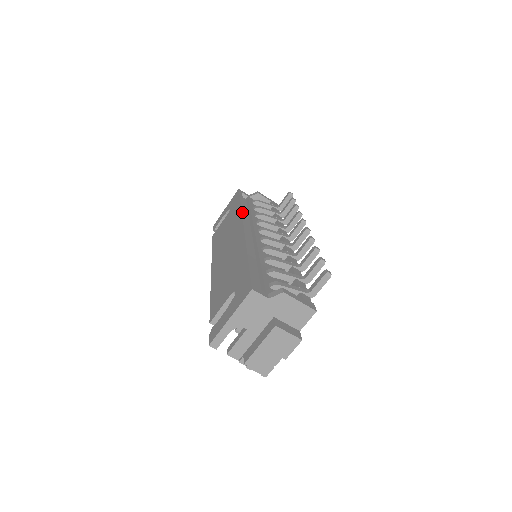
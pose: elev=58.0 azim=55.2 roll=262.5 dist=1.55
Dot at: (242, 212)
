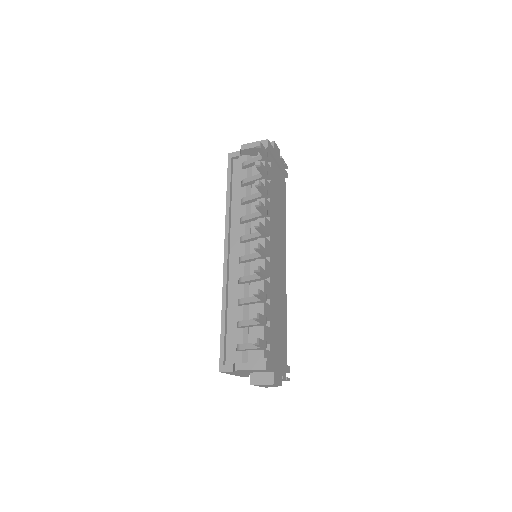
Dot at: (226, 218)
